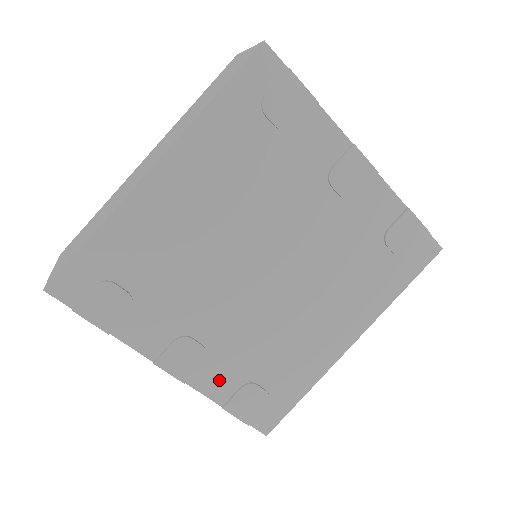
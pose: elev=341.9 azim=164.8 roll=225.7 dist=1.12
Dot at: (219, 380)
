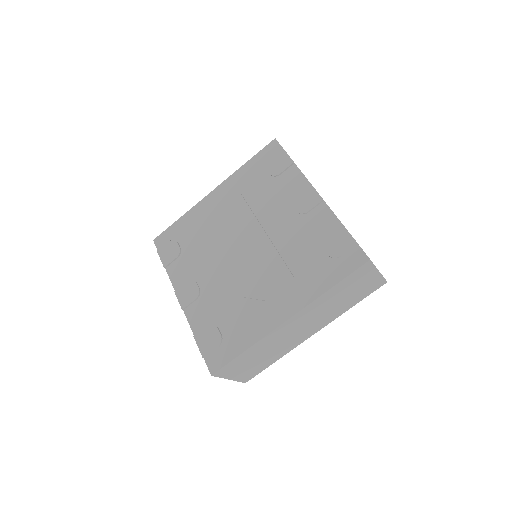
Dot at: (200, 316)
